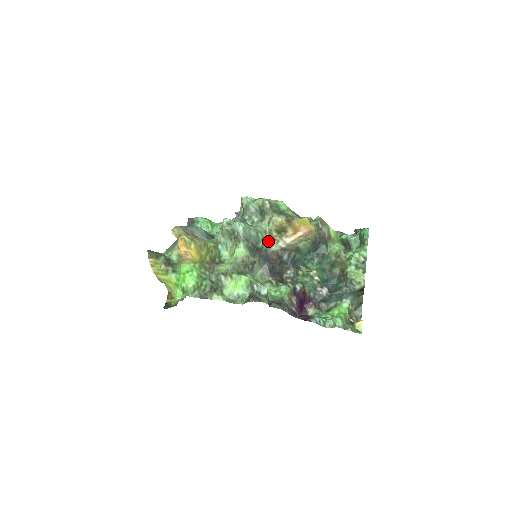
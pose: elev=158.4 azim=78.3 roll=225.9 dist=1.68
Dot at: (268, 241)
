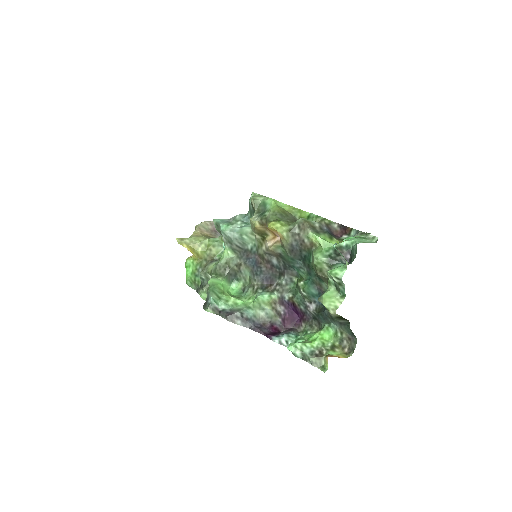
Dot at: (256, 243)
